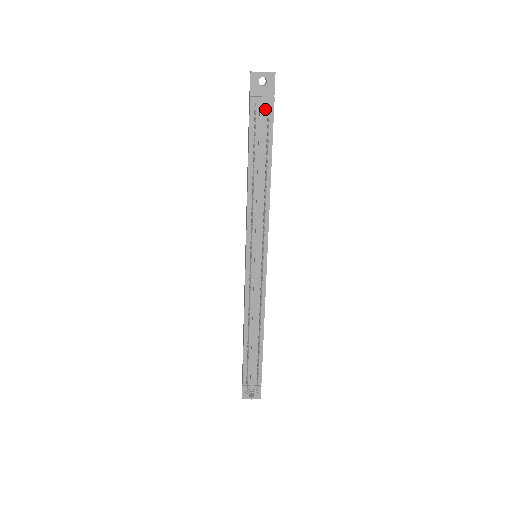
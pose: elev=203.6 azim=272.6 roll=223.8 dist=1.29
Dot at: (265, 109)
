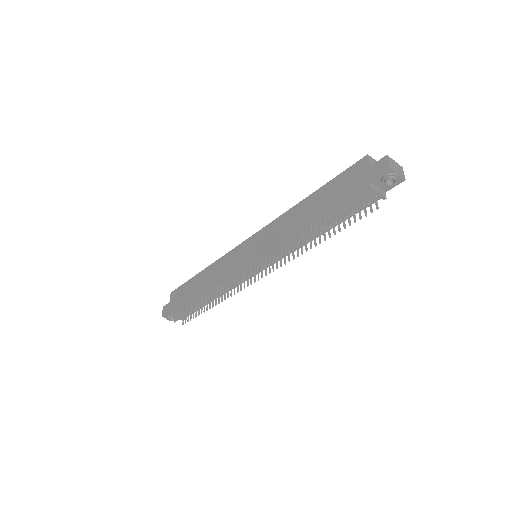
Dot at: (370, 198)
